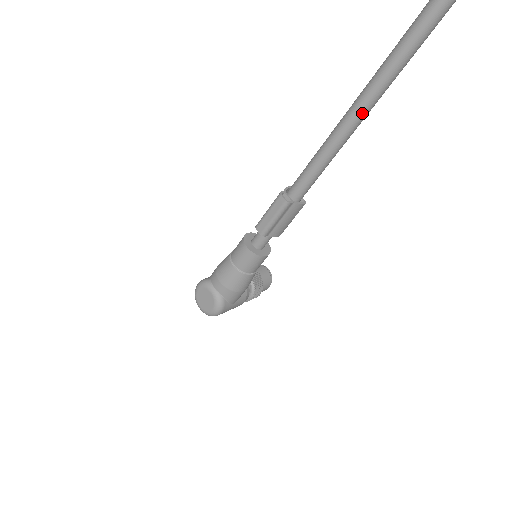
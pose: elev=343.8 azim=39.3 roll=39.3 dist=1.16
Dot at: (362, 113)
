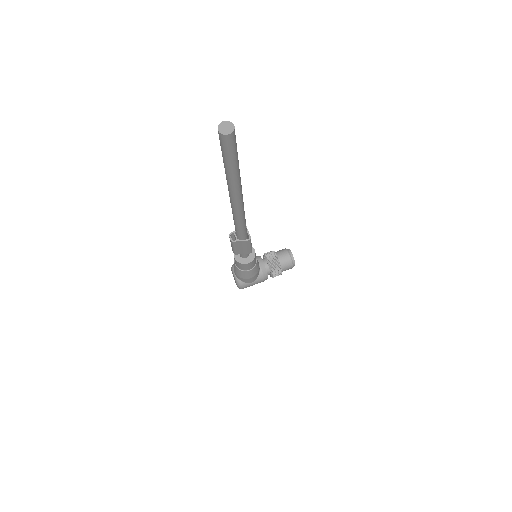
Dot at: (234, 204)
